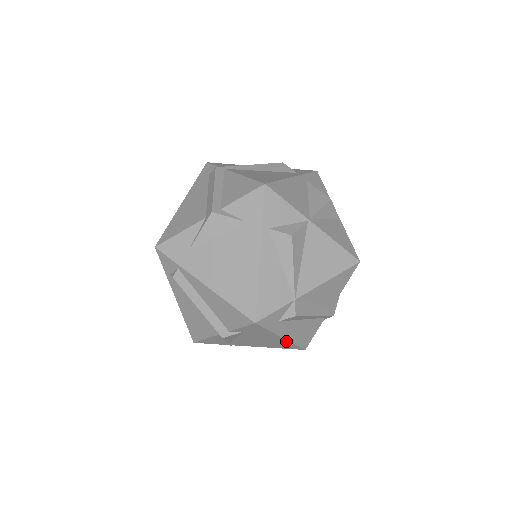
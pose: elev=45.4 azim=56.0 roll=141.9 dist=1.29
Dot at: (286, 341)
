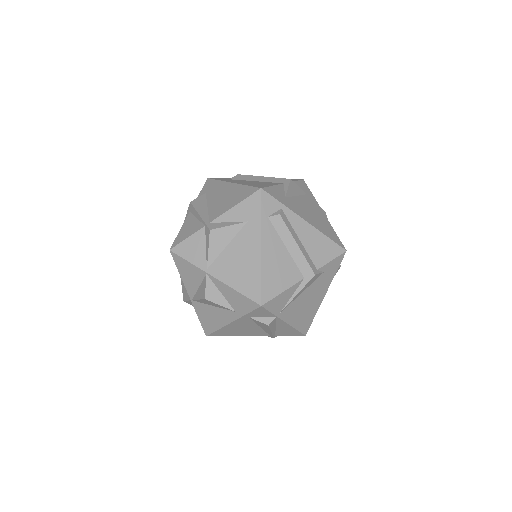
Dot at: (318, 306)
